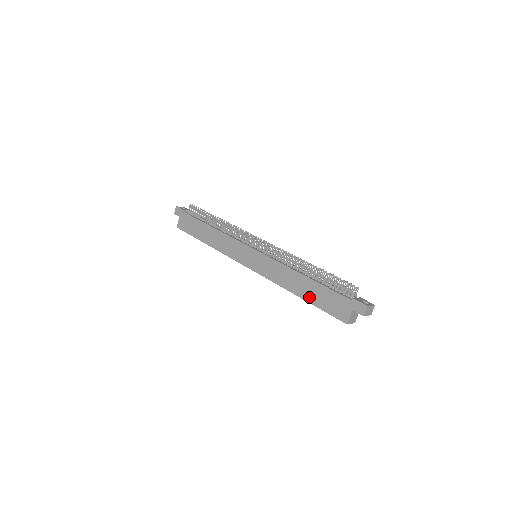
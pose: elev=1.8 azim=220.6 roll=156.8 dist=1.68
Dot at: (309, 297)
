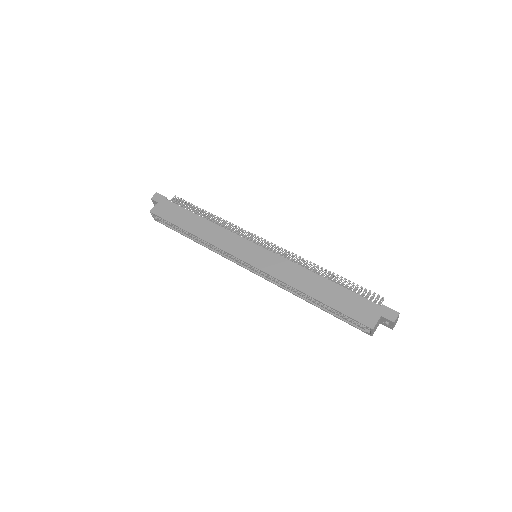
Dot at: (327, 299)
